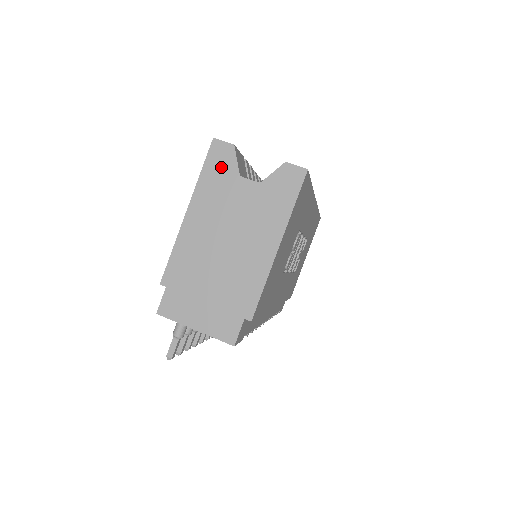
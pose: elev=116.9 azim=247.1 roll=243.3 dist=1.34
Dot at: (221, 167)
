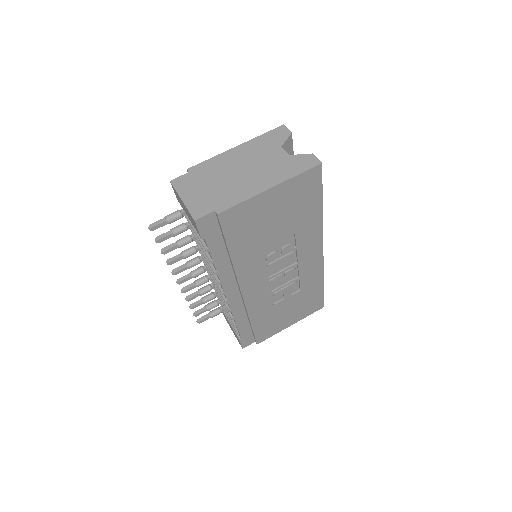
Dot at: (275, 138)
